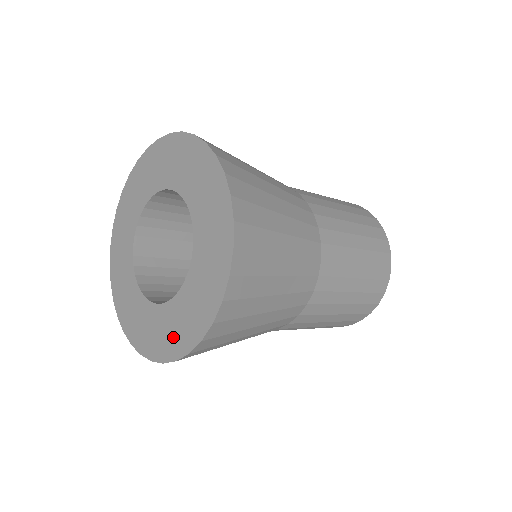
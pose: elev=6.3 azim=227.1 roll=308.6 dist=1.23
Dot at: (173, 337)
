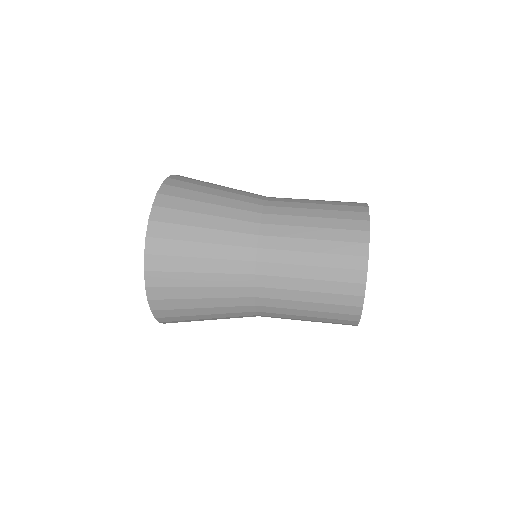
Dot at: occluded
